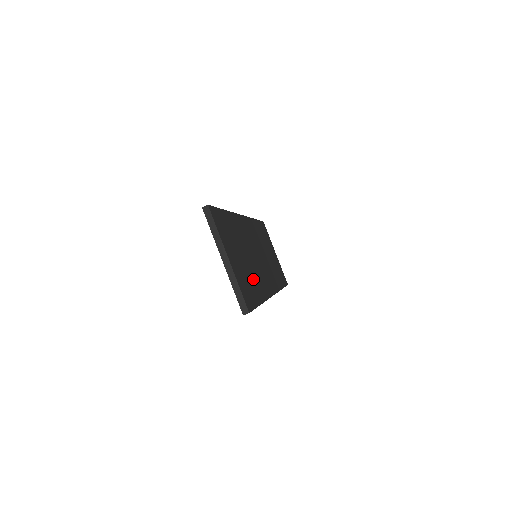
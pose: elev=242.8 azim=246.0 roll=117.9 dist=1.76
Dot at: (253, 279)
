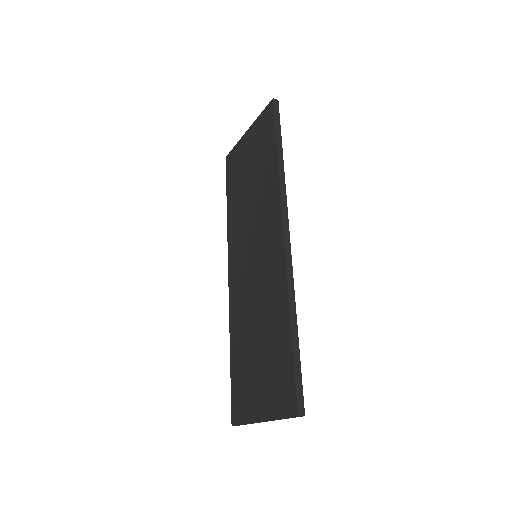
Dot at: occluded
